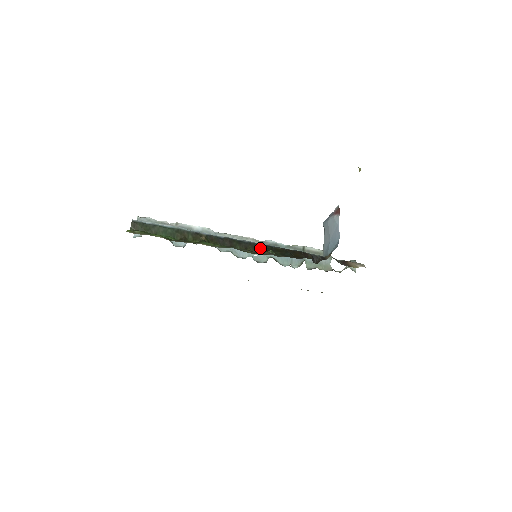
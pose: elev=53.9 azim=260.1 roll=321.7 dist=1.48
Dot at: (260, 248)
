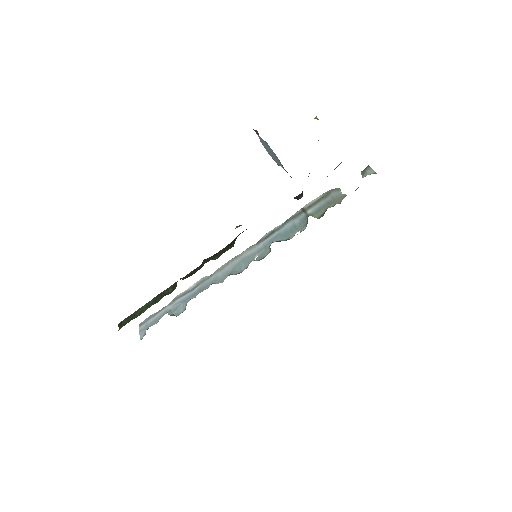
Dot at: occluded
